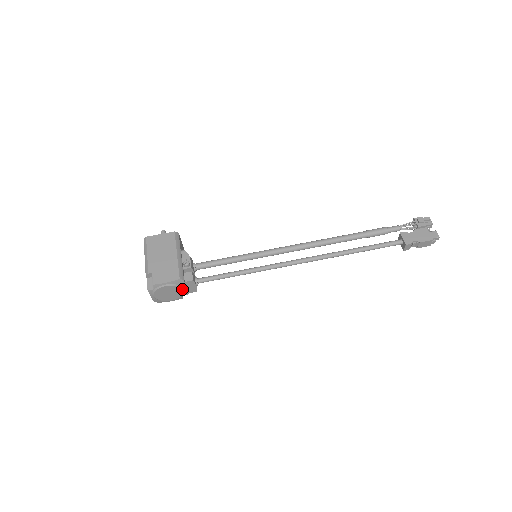
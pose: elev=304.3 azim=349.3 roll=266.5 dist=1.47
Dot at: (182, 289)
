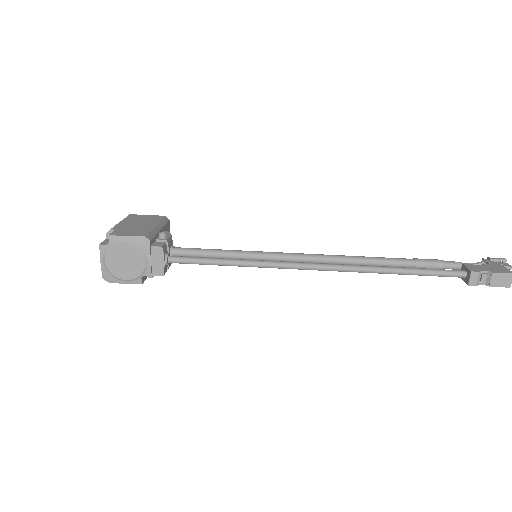
Dot at: (144, 258)
